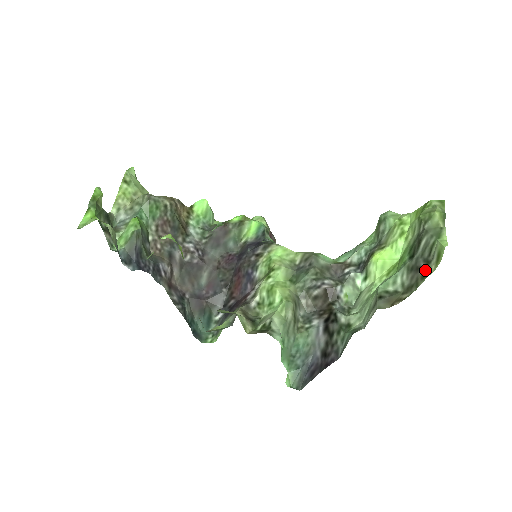
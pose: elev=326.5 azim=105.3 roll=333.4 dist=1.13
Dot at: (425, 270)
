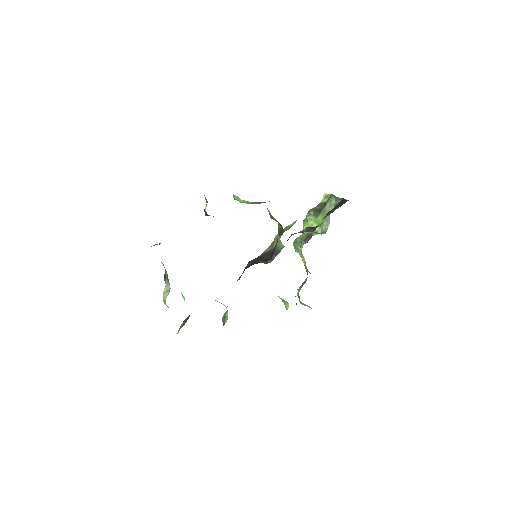
Dot at: occluded
